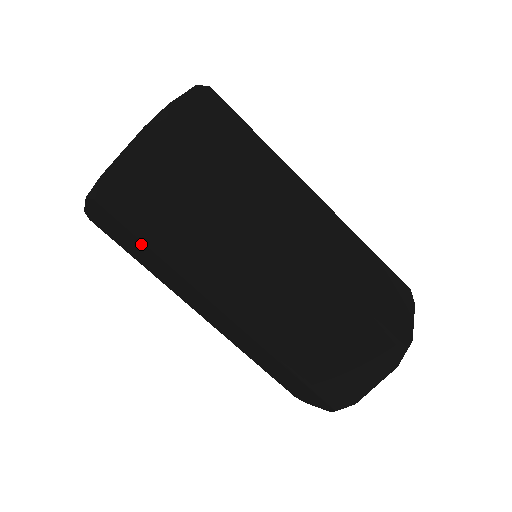
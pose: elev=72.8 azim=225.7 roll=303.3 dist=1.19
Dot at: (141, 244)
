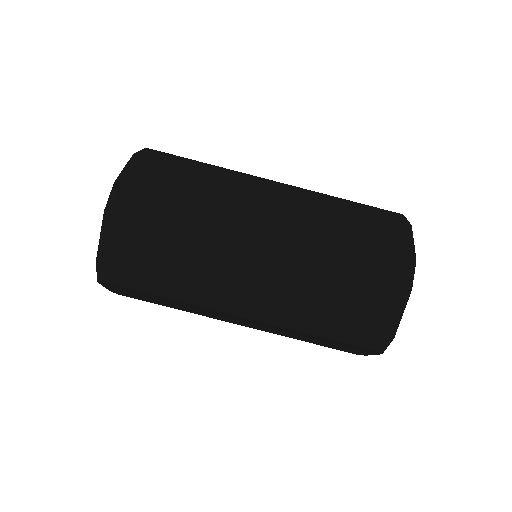
Dot at: (166, 221)
